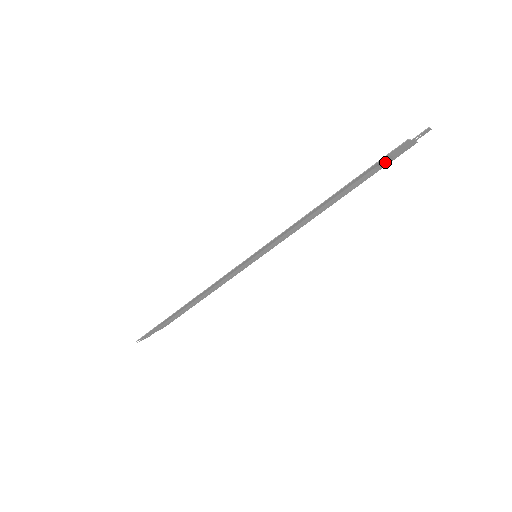
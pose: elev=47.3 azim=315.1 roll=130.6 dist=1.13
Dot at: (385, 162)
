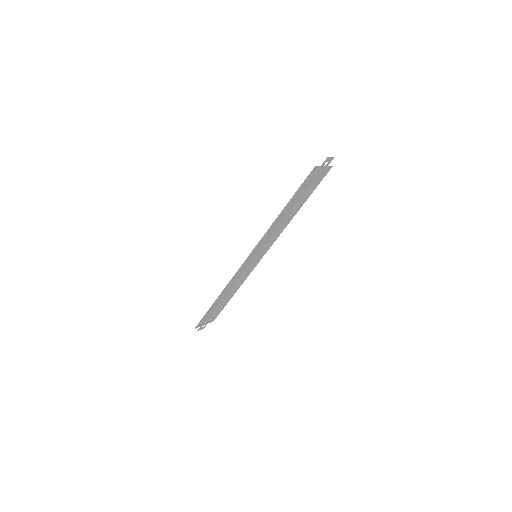
Dot at: (314, 182)
